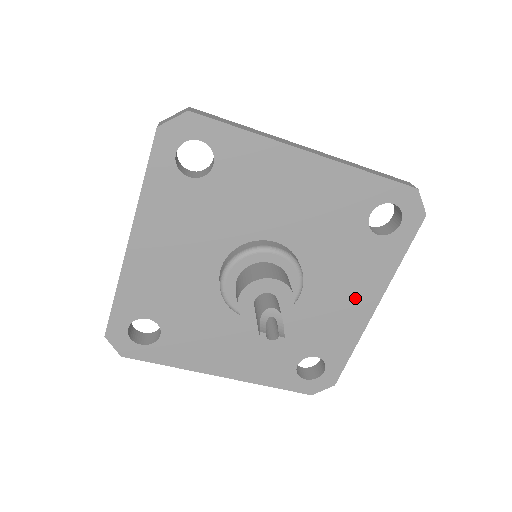
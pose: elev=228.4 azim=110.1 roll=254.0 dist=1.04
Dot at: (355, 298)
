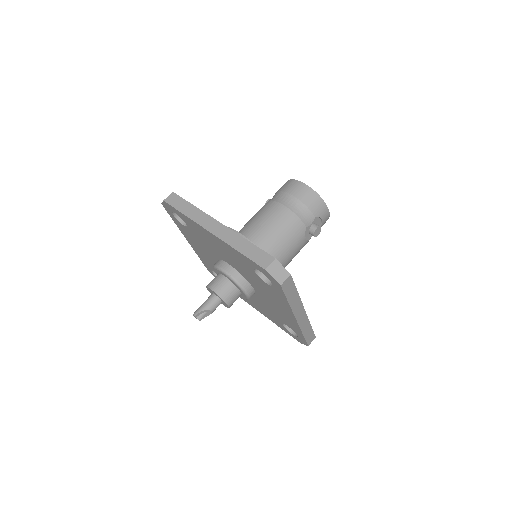
Dot at: (255, 305)
